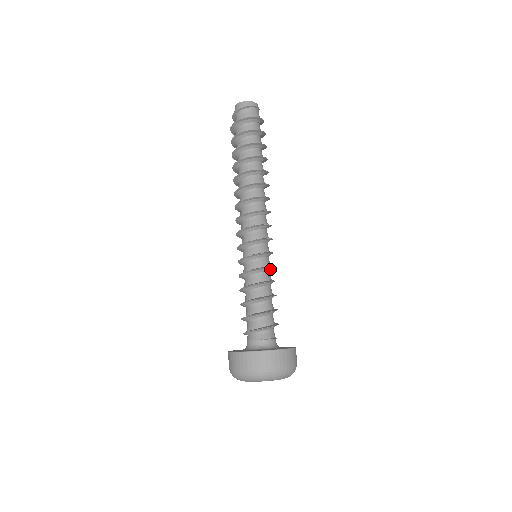
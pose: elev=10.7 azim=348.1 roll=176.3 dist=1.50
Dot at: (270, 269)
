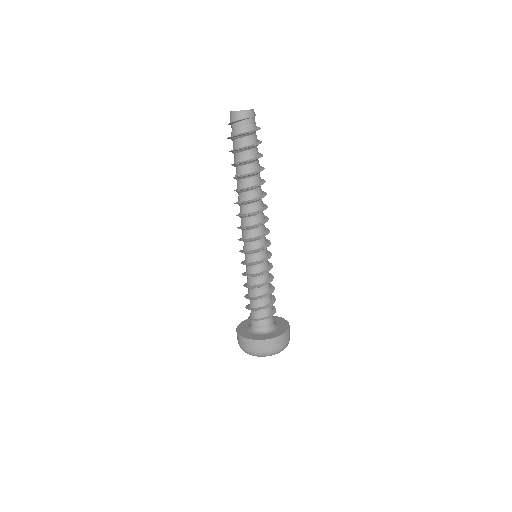
Dot at: occluded
